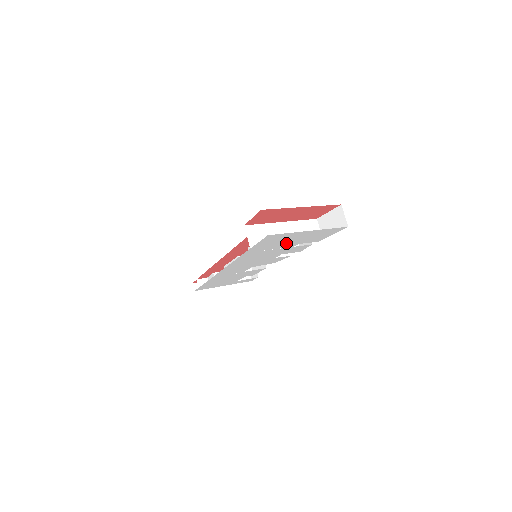
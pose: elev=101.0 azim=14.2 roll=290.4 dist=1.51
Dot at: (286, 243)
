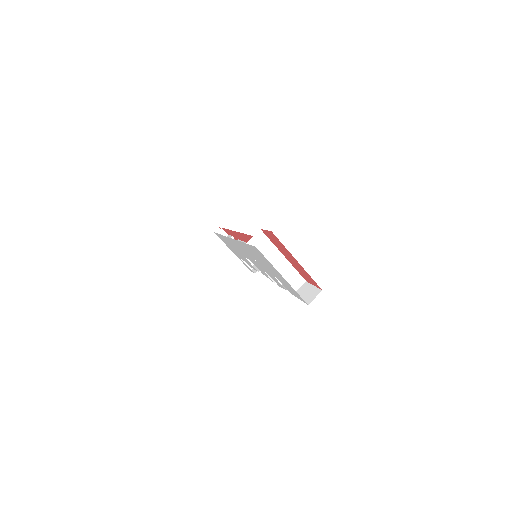
Dot at: occluded
